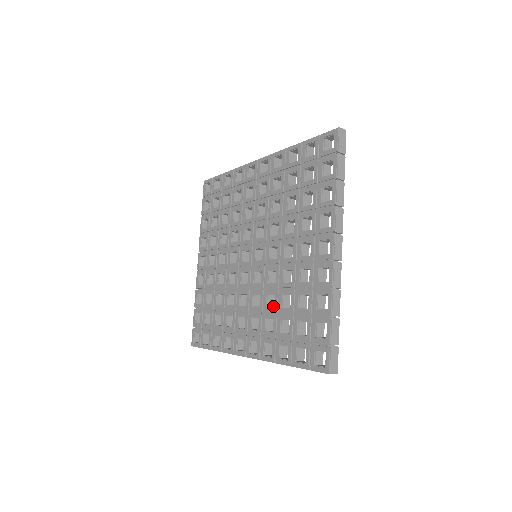
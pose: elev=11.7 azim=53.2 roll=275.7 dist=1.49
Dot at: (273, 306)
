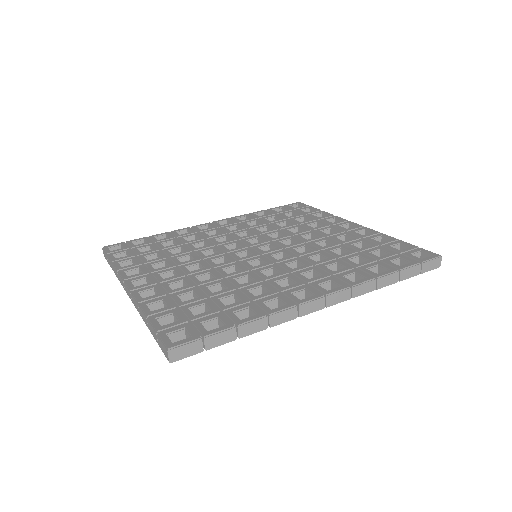
Dot at: occluded
